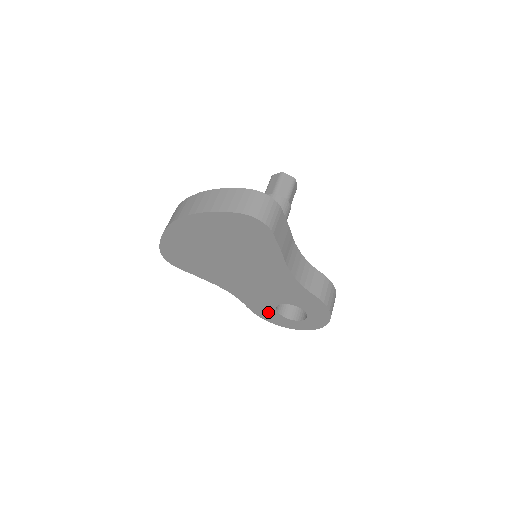
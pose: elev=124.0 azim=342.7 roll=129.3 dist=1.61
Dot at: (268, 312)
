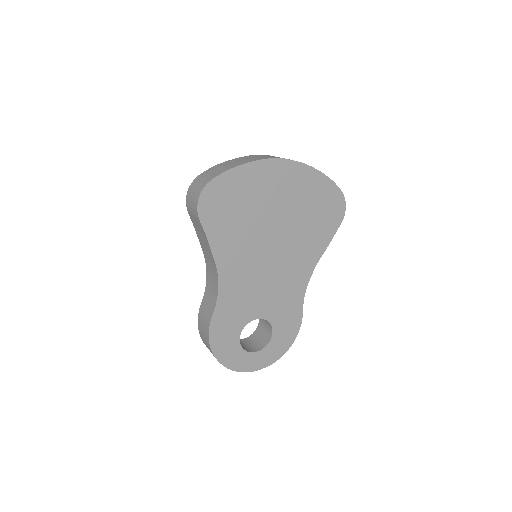
Dot at: (229, 330)
